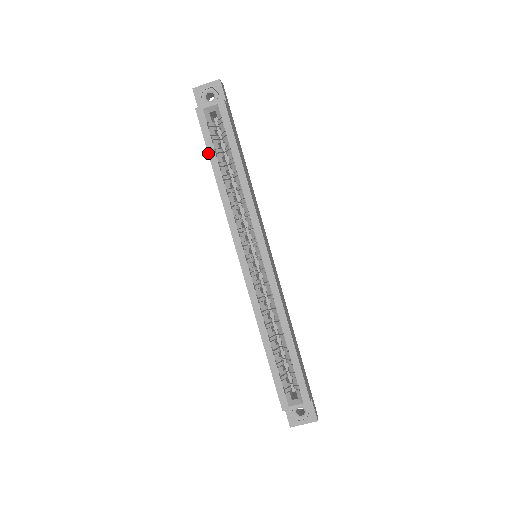
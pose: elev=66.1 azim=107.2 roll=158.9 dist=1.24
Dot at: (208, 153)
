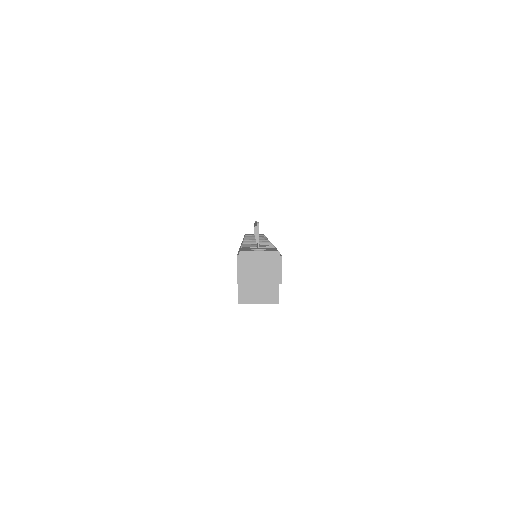
Dot at: occluded
